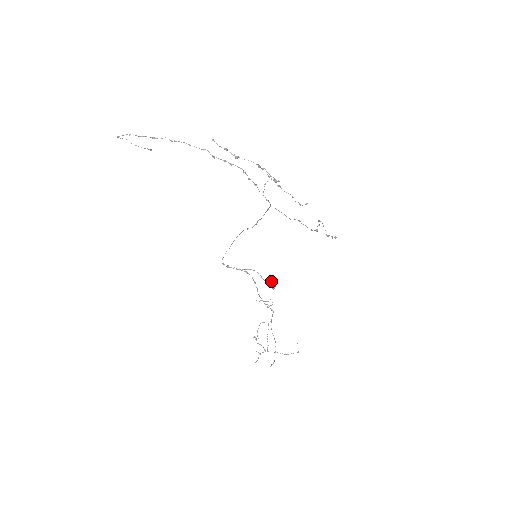
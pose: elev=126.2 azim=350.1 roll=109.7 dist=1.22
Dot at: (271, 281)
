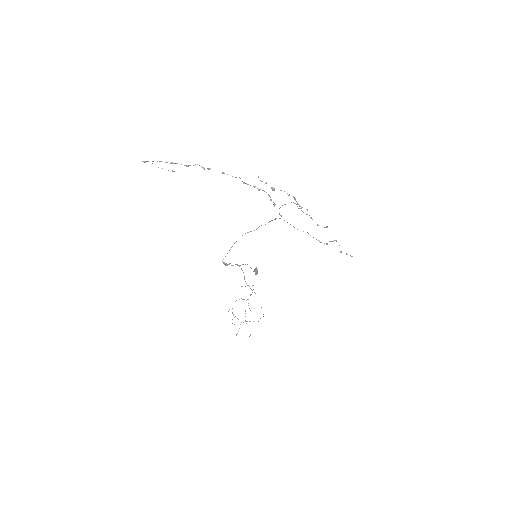
Dot at: (256, 269)
